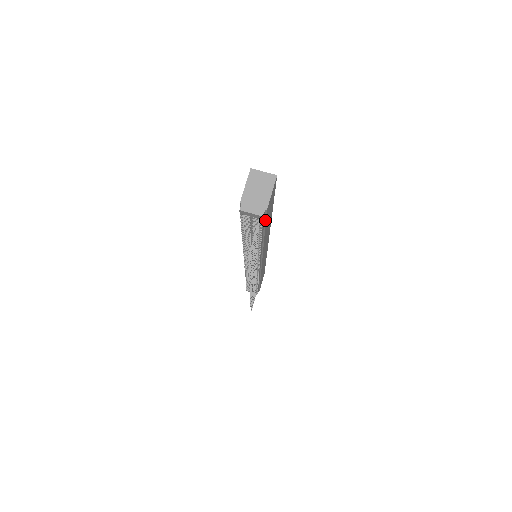
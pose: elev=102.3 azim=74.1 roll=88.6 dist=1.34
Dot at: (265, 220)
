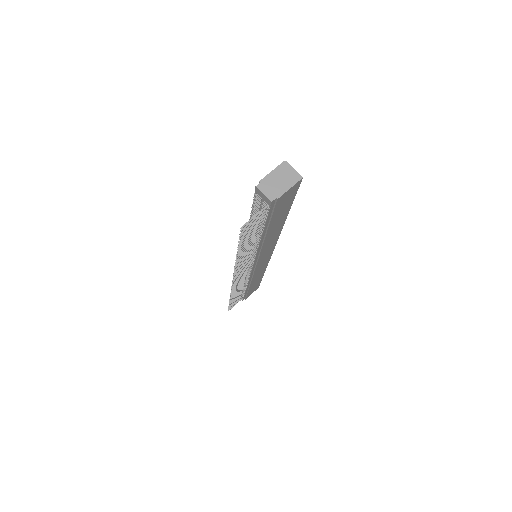
Dot at: (273, 210)
